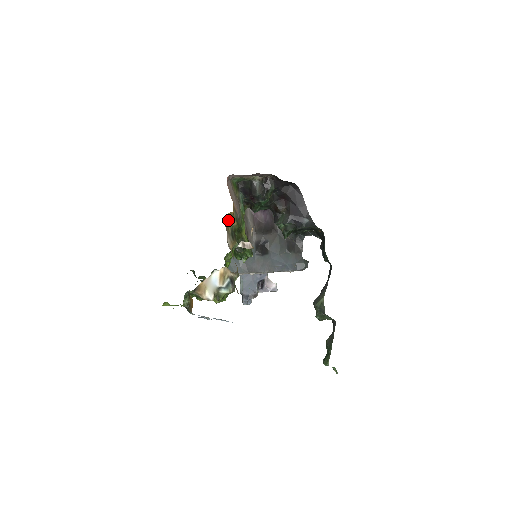
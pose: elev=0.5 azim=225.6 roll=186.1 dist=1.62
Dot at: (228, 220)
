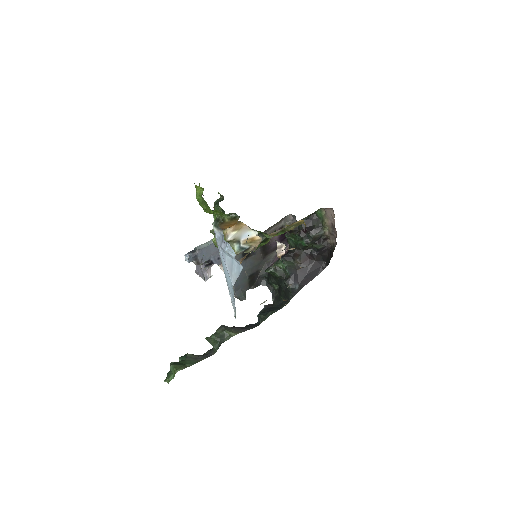
Dot at: (297, 223)
